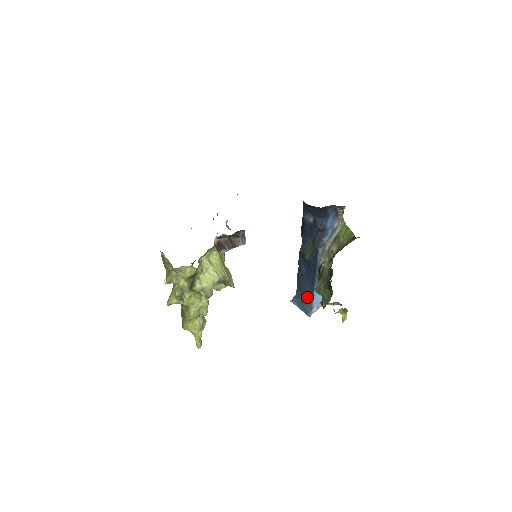
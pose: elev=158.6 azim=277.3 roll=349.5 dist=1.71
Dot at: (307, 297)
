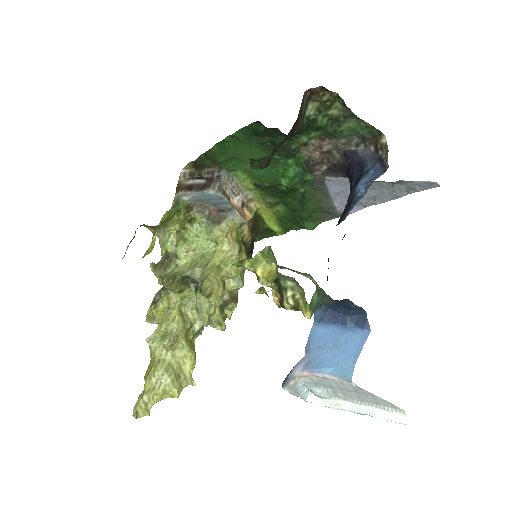
Dot at: occluded
